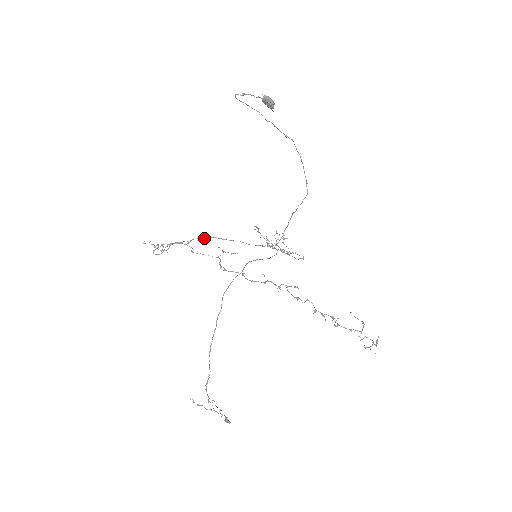
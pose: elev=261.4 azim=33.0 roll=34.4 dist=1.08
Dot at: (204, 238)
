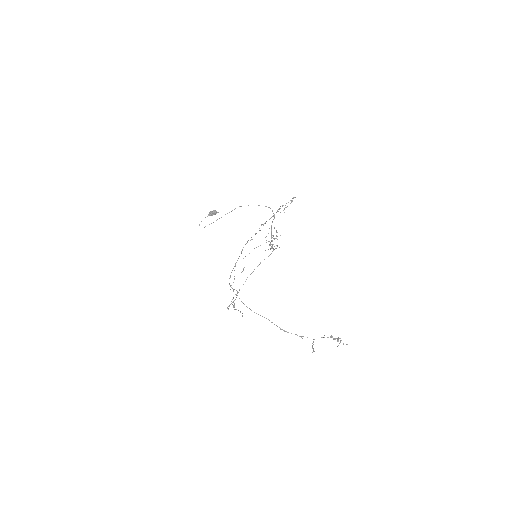
Dot at: (245, 281)
